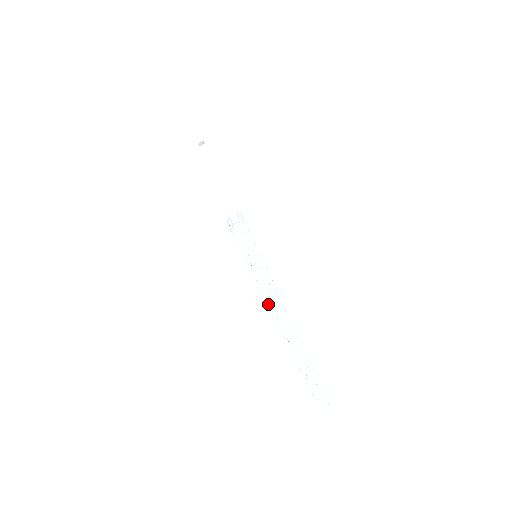
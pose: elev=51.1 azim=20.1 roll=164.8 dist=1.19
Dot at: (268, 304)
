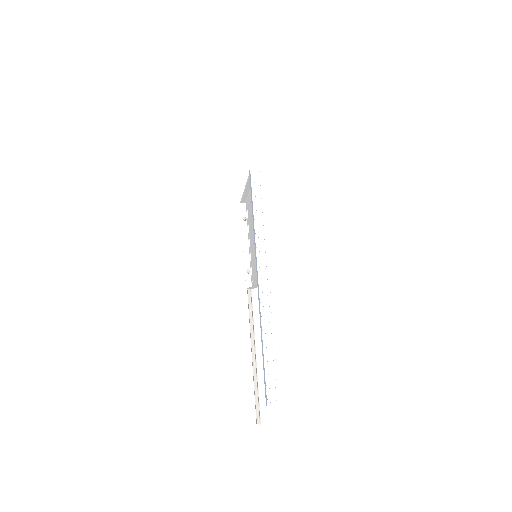
Dot at: (256, 244)
